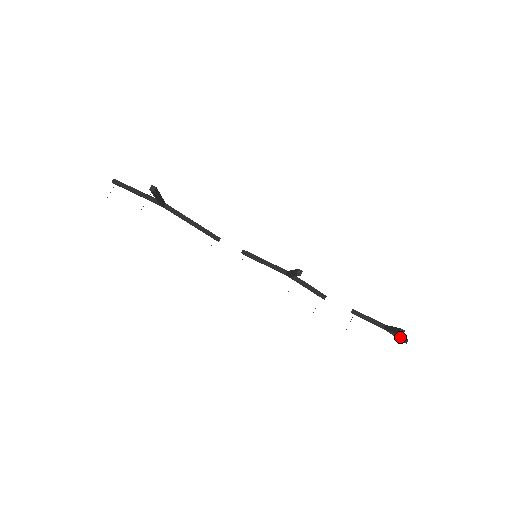
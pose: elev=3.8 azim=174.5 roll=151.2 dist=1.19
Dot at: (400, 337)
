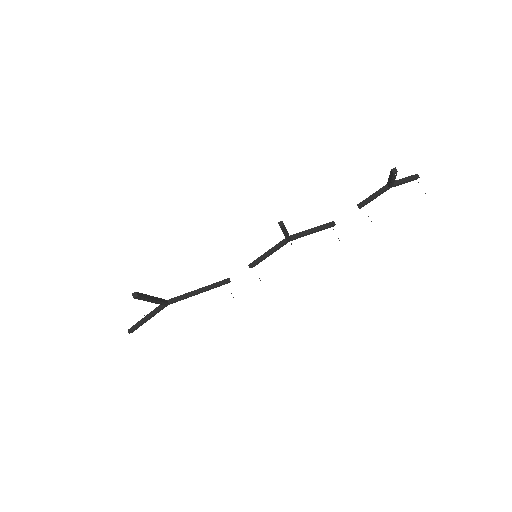
Dot at: (409, 179)
